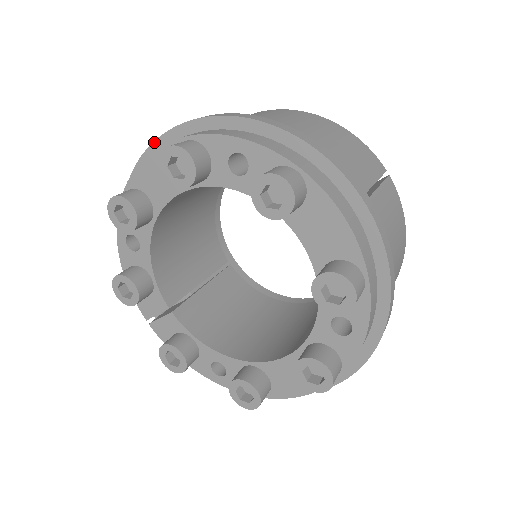
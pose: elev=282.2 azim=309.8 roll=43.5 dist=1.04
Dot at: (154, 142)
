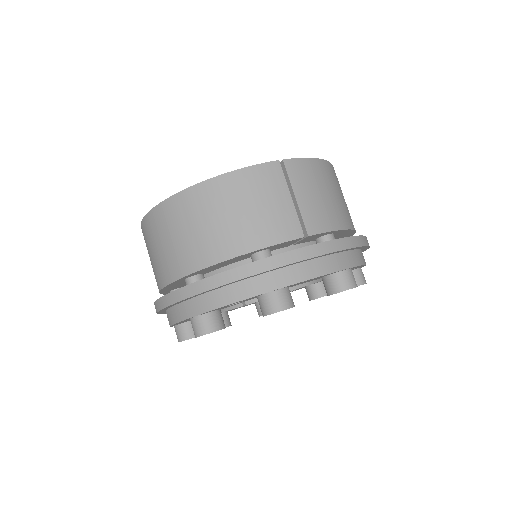
Dot at: (159, 311)
